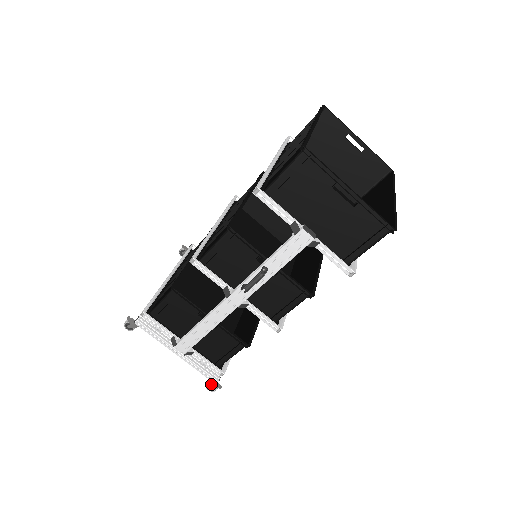
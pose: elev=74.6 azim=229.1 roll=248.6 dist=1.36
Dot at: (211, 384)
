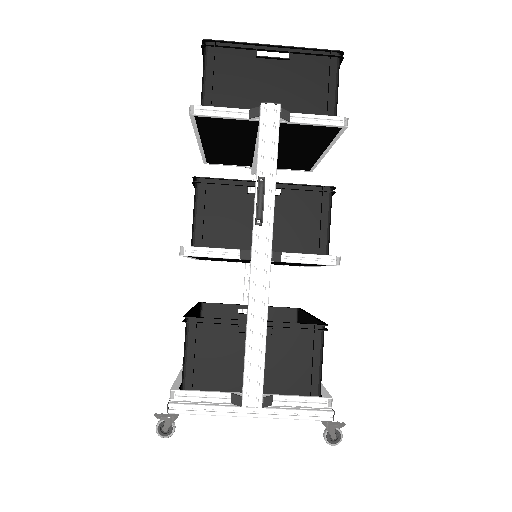
Dot at: (328, 428)
